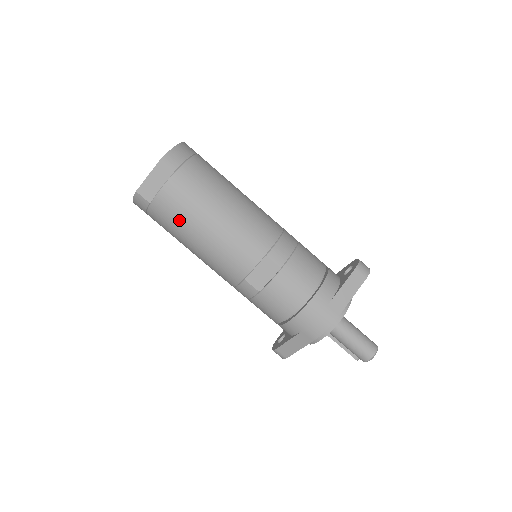
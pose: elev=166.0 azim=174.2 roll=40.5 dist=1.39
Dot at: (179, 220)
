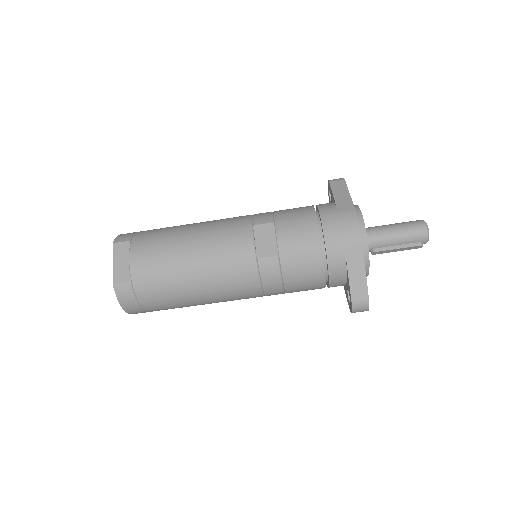
Dot at: (164, 268)
